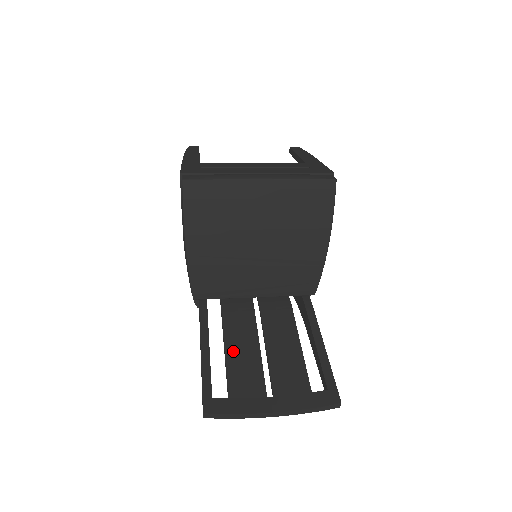
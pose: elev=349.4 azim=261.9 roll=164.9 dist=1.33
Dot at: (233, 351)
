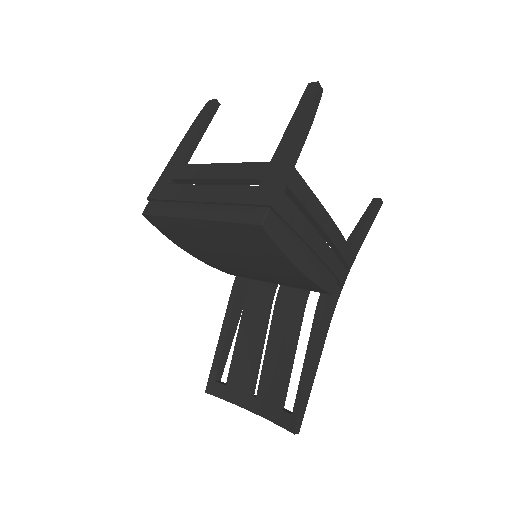
Dot at: (242, 341)
